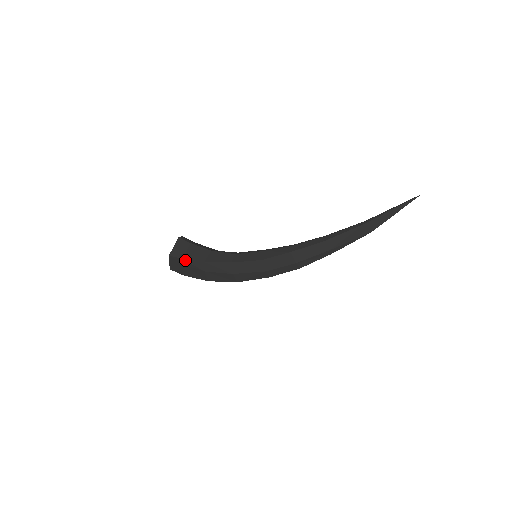
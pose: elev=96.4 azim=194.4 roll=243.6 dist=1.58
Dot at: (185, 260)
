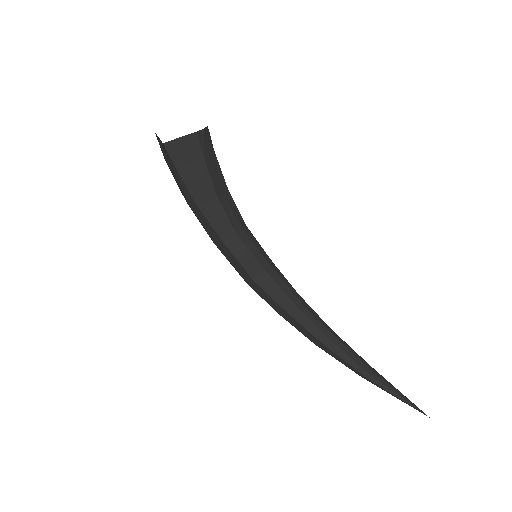
Dot at: (178, 173)
